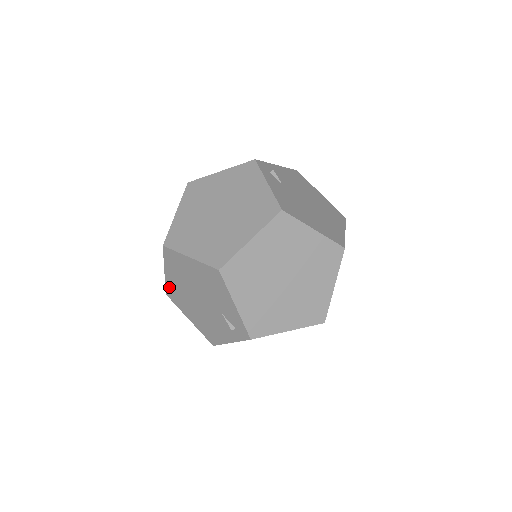
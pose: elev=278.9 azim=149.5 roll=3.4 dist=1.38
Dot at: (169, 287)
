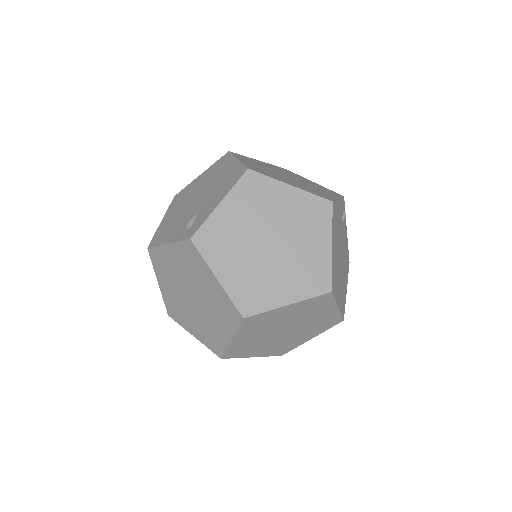
Dot at: (186, 189)
